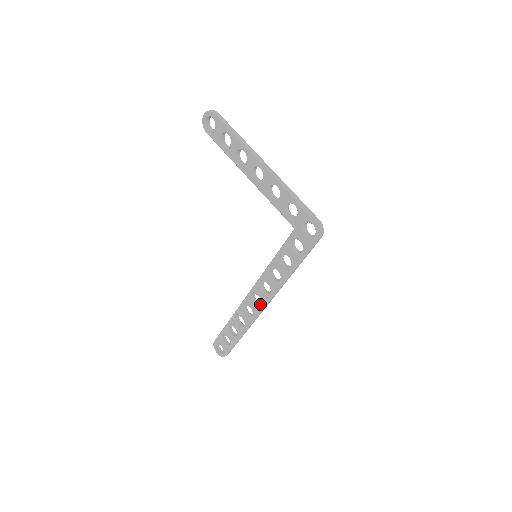
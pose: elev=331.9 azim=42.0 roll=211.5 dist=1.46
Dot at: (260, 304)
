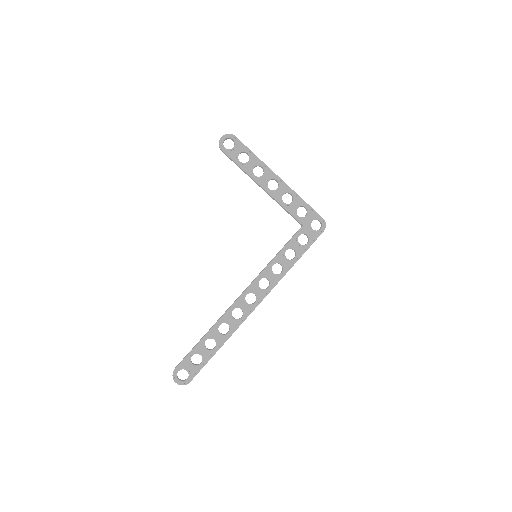
Dot at: (252, 303)
